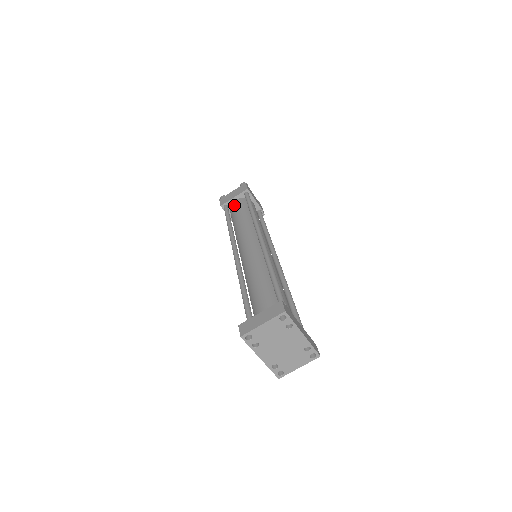
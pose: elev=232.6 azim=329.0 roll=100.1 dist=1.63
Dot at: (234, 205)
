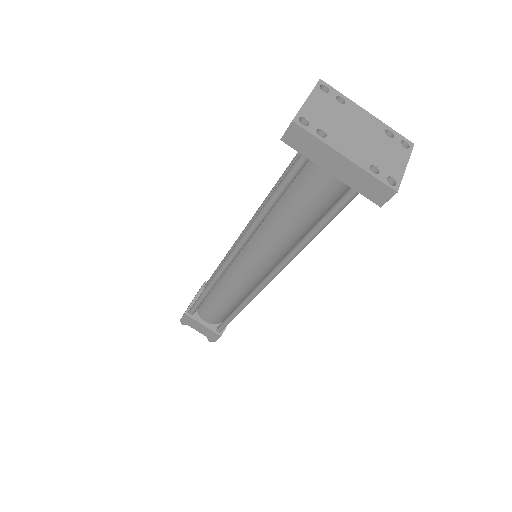
Dot at: occluded
